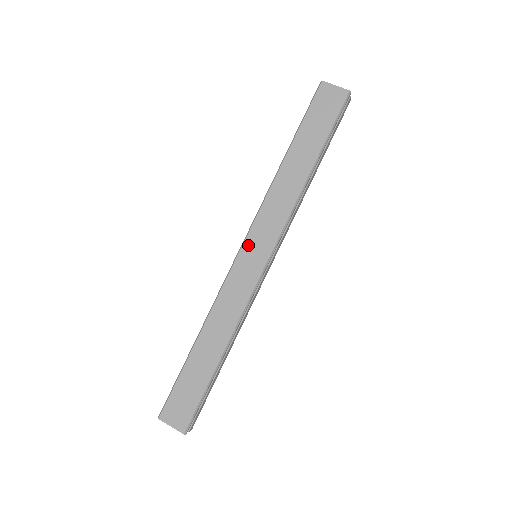
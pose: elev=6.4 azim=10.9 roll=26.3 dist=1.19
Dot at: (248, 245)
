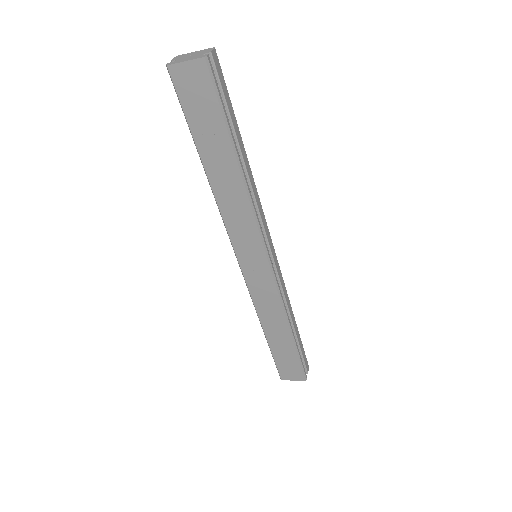
Dot at: (242, 259)
